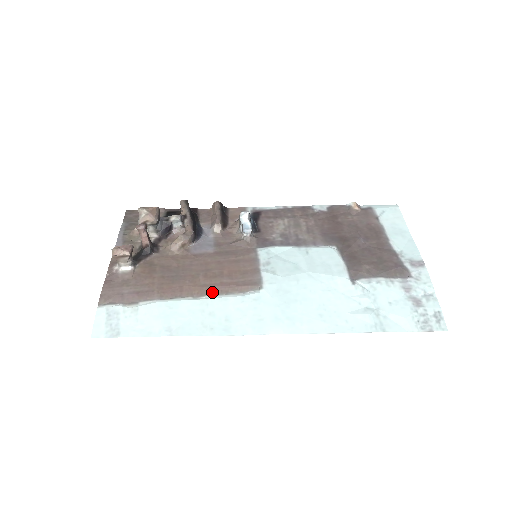
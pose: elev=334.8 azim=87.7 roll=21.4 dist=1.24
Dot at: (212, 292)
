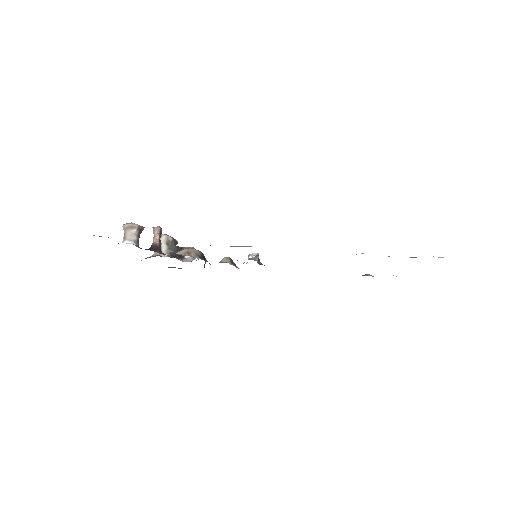
Dot at: occluded
